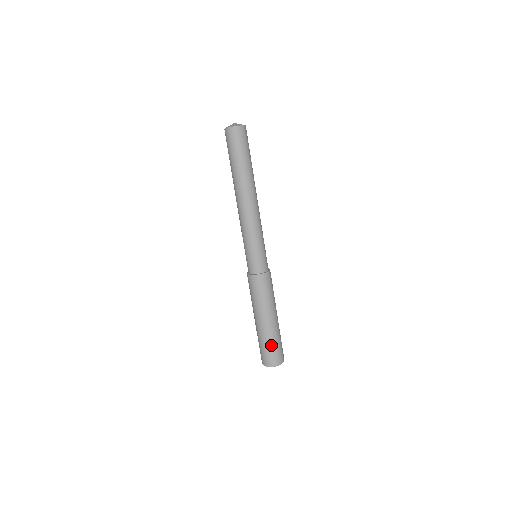
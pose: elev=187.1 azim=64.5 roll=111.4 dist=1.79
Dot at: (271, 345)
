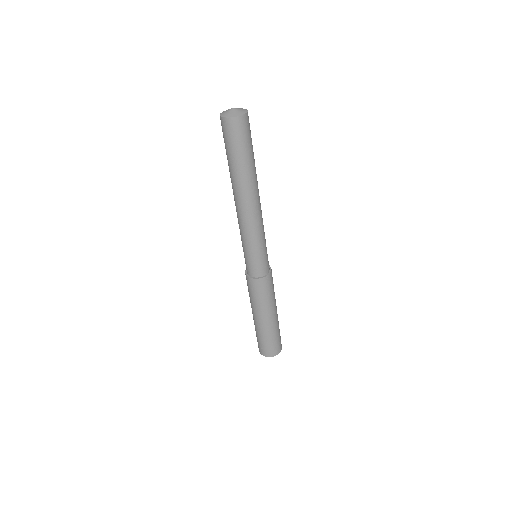
Dot at: (260, 339)
